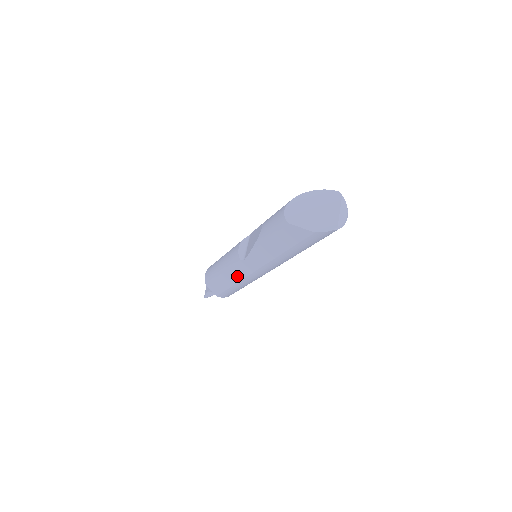
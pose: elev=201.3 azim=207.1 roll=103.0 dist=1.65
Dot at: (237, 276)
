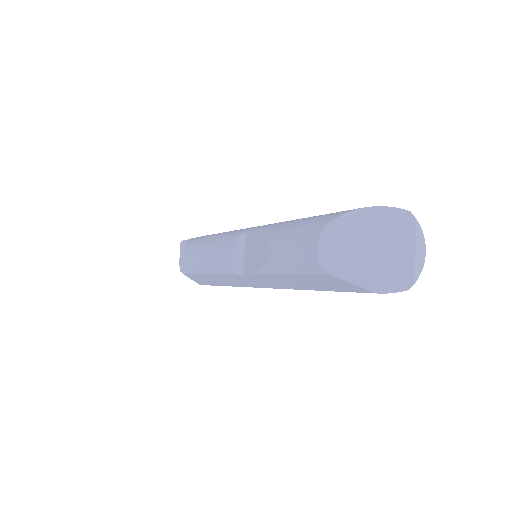
Dot at: (231, 282)
